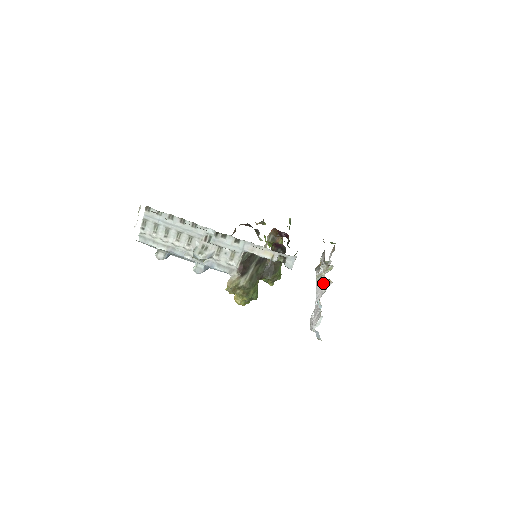
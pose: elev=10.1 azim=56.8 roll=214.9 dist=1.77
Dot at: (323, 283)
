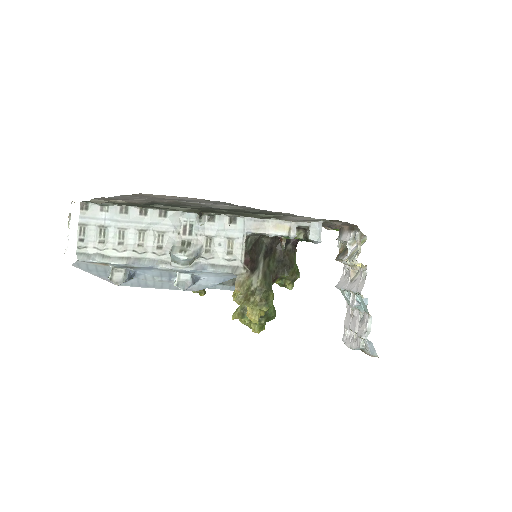
Dot at: (352, 276)
